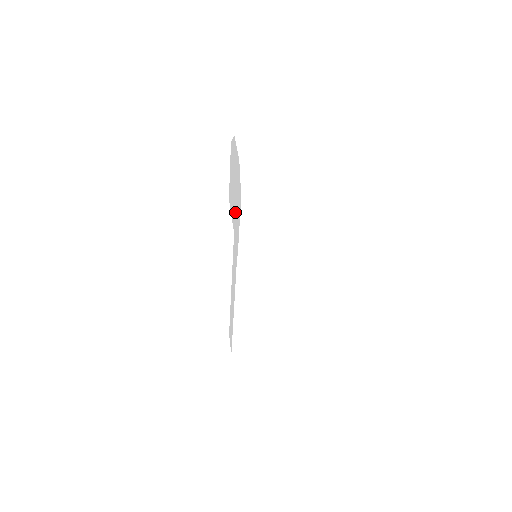
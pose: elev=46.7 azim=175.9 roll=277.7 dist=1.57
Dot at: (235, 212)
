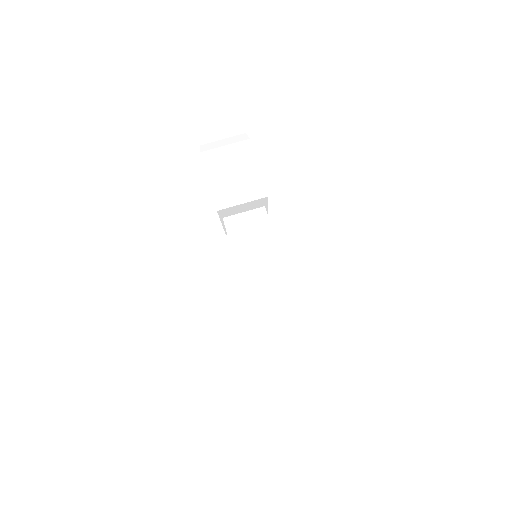
Dot at: occluded
